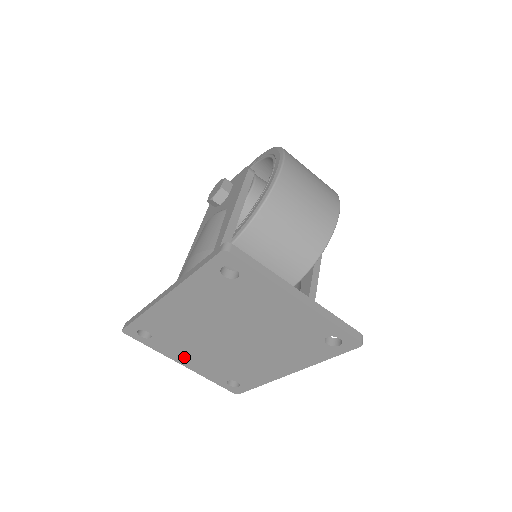
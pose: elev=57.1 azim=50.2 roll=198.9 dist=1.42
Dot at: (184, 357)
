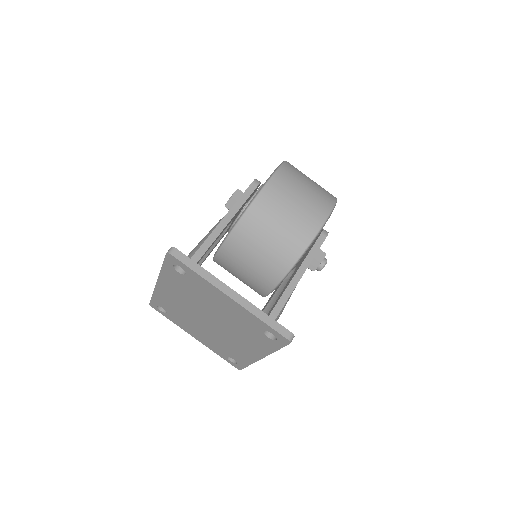
Dot at: (192, 332)
